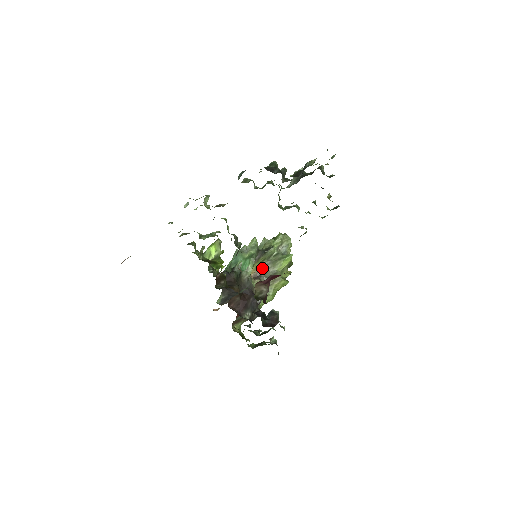
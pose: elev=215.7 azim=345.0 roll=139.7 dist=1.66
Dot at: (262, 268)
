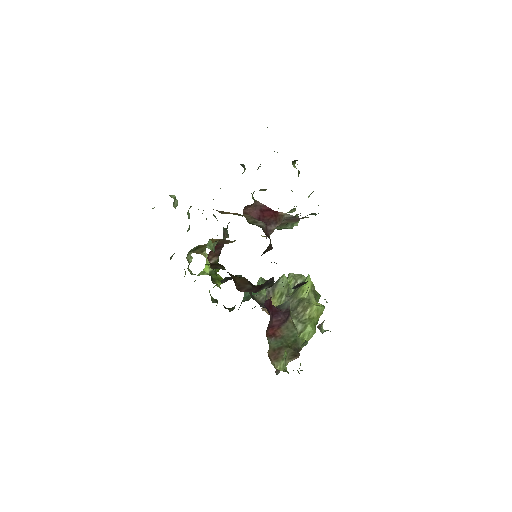
Dot at: occluded
